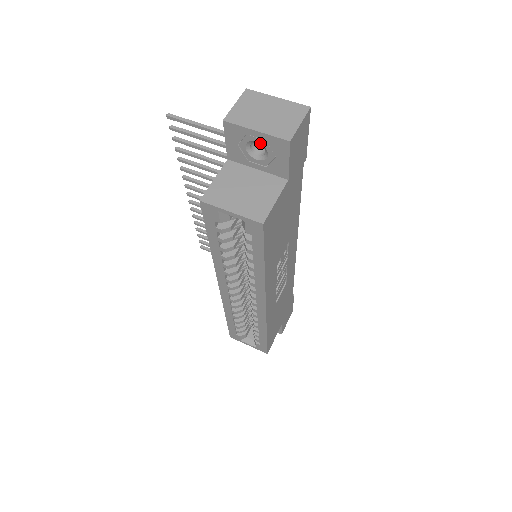
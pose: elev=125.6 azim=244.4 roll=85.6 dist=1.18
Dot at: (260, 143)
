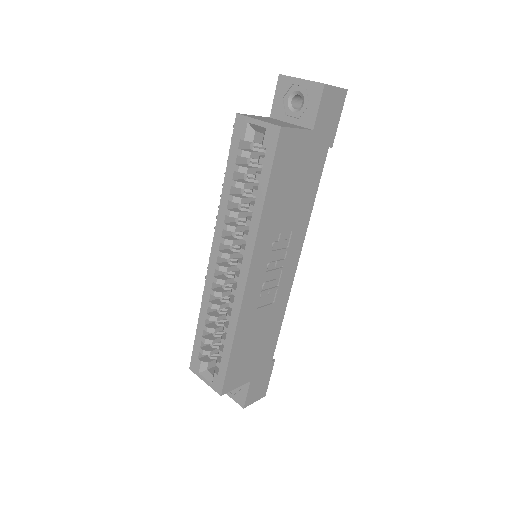
Dot at: (301, 92)
